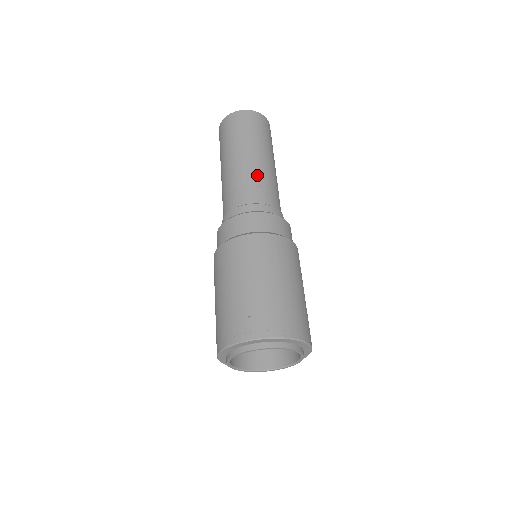
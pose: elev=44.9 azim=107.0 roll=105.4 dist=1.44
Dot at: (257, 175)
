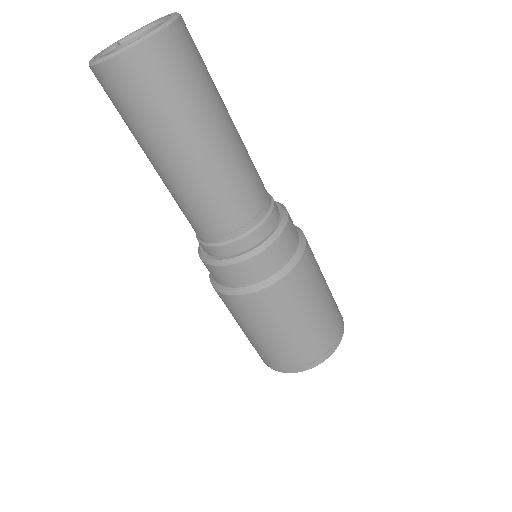
Dot at: (197, 201)
